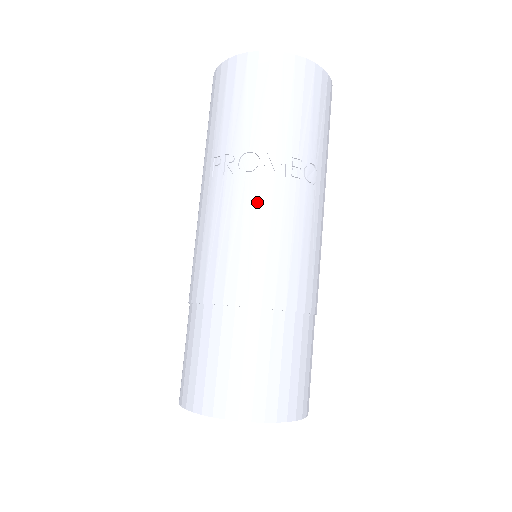
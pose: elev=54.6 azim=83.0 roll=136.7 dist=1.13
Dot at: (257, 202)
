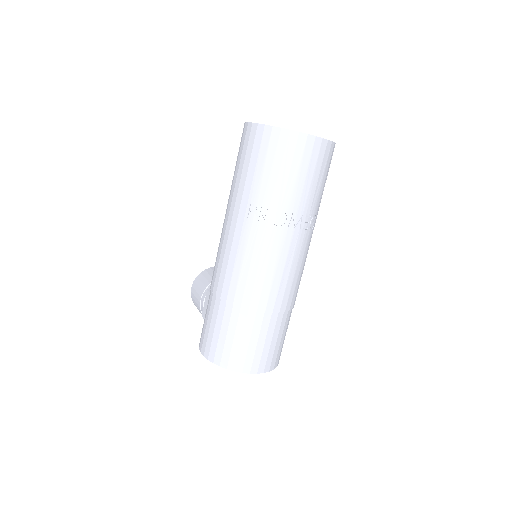
Dot at: (280, 246)
